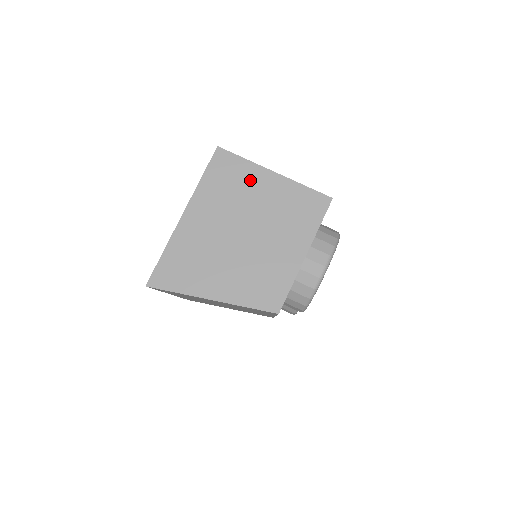
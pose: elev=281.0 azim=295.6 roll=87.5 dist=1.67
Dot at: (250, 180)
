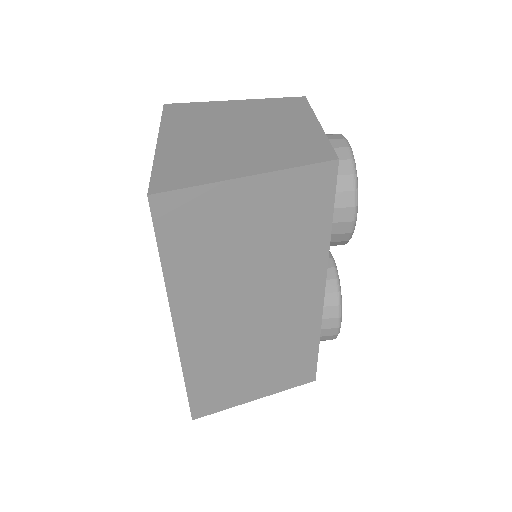
Dot at: (215, 108)
